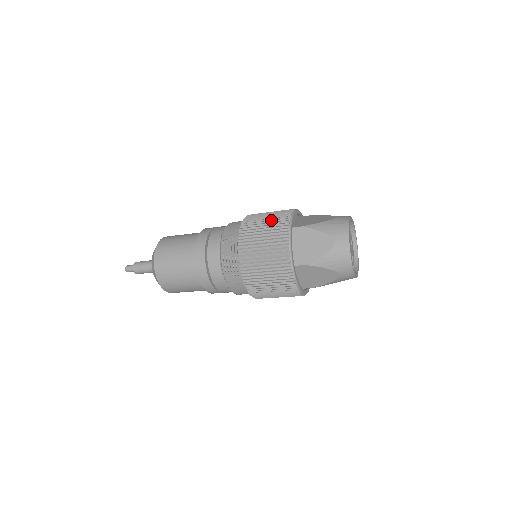
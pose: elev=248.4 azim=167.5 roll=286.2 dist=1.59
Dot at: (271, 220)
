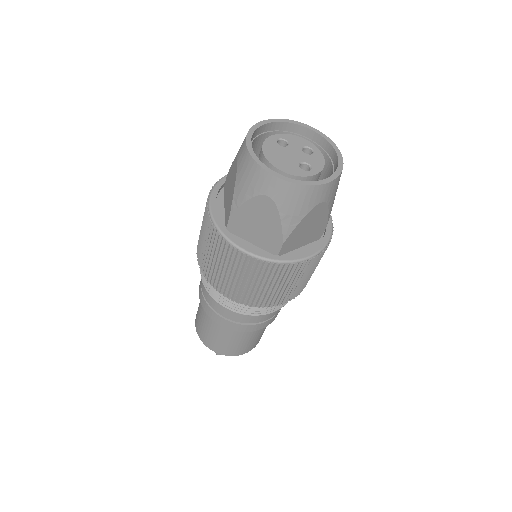
Dot at: occluded
